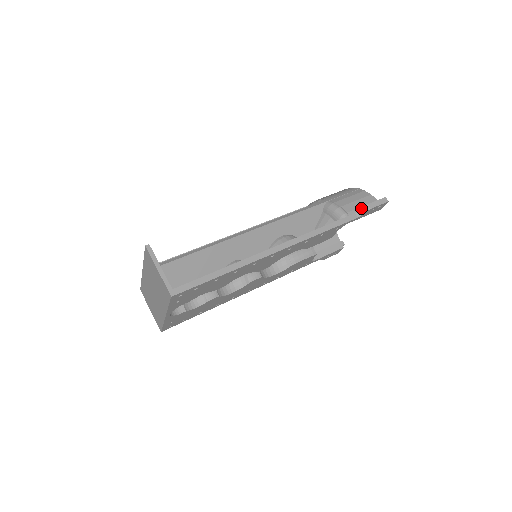
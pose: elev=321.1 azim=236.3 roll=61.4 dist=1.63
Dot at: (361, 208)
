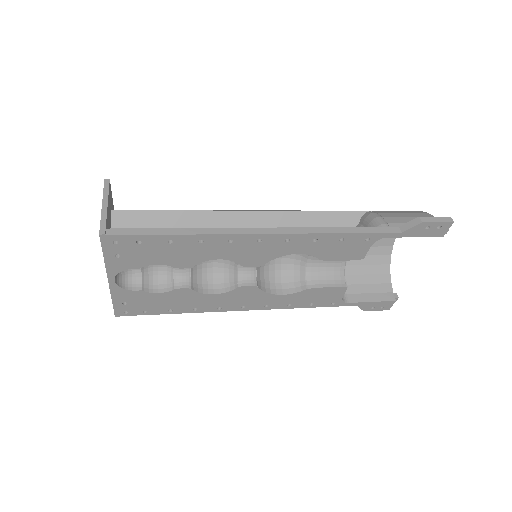
Dot at: occluded
